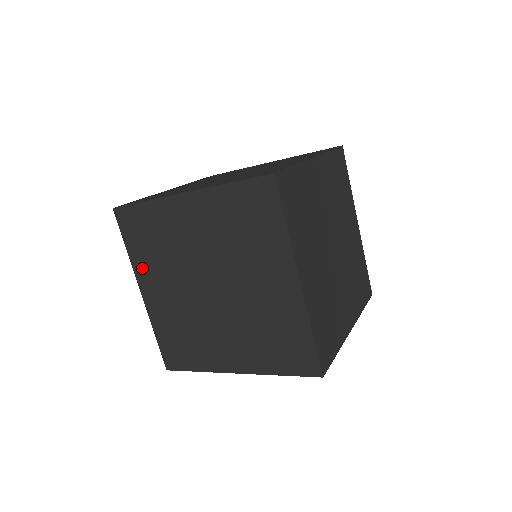
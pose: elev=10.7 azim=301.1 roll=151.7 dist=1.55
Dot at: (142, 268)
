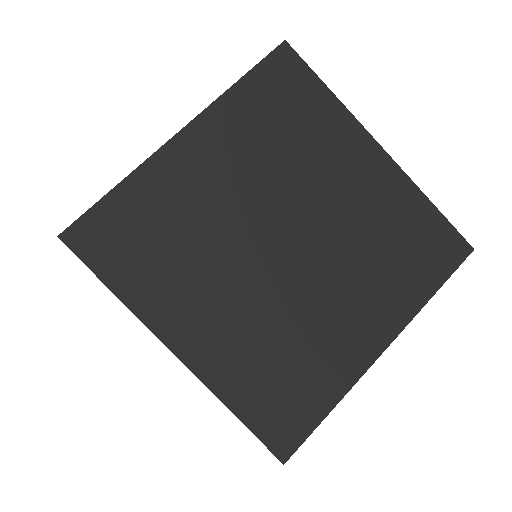
Dot at: occluded
